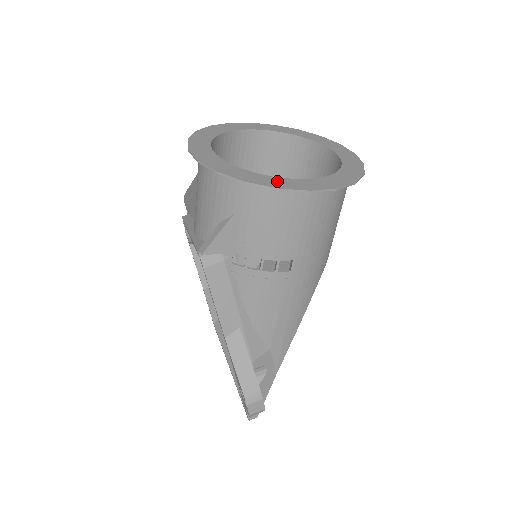
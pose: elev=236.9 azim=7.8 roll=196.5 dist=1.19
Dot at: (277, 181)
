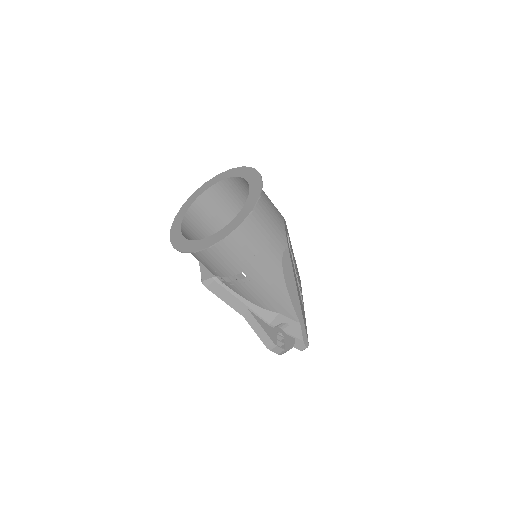
Dot at: (197, 245)
